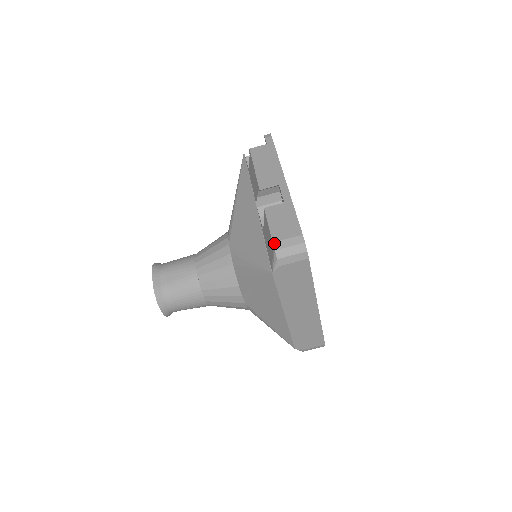
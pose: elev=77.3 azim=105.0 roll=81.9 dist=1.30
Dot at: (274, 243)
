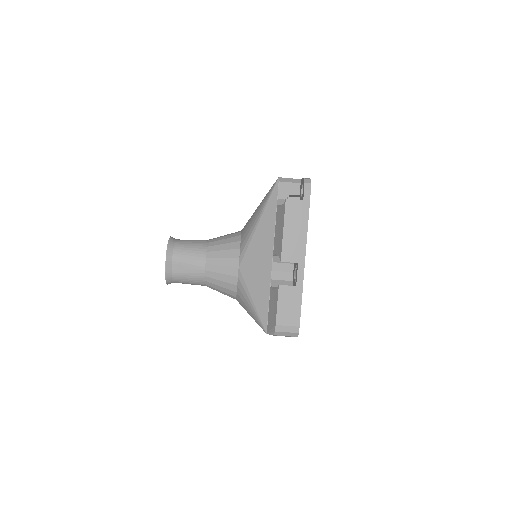
Dot at: (276, 326)
